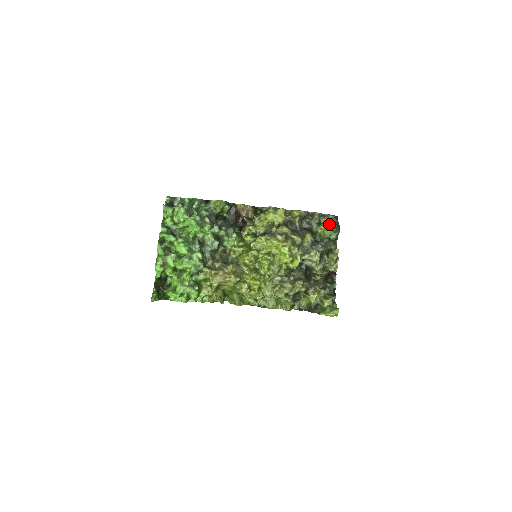
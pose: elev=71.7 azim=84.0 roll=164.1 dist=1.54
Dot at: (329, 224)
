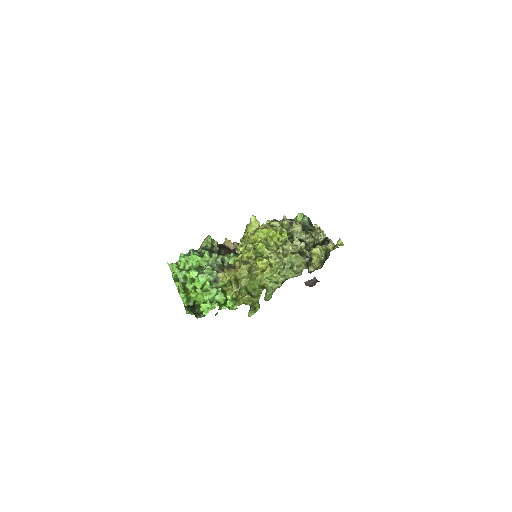
Dot at: occluded
